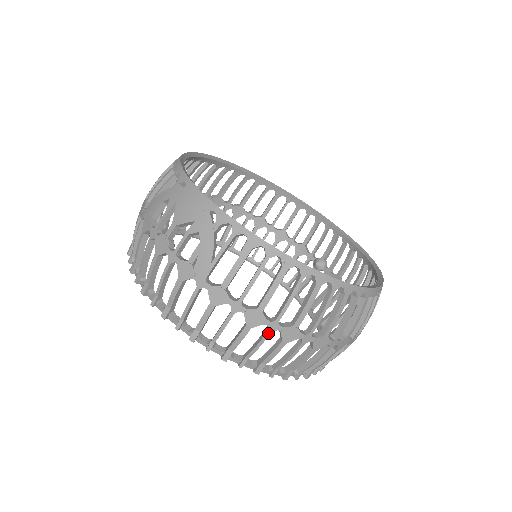
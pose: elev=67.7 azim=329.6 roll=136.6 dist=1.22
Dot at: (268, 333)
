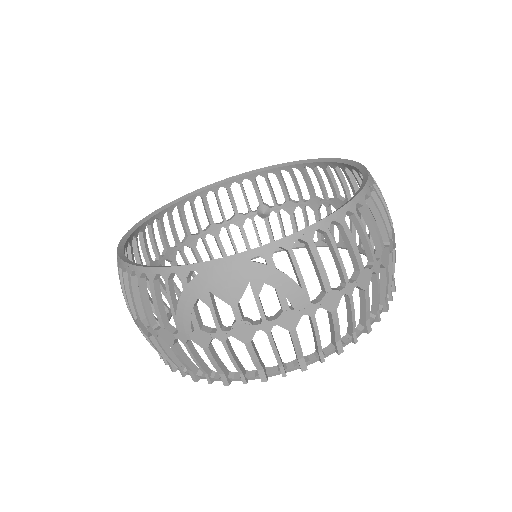
Dot at: (377, 276)
